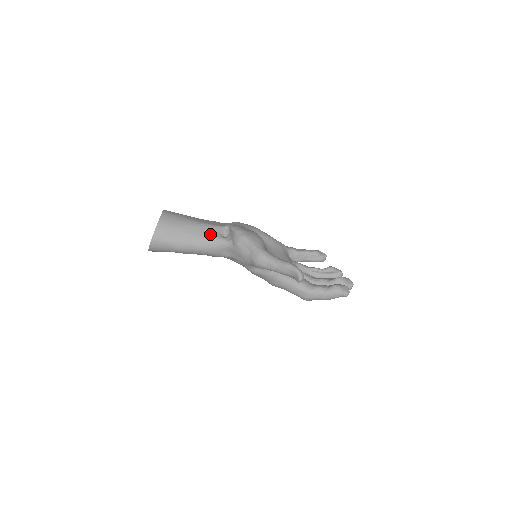
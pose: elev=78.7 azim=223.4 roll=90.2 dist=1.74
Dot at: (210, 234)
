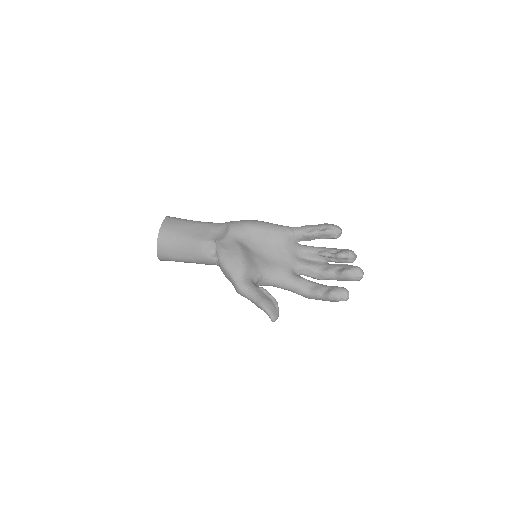
Dot at: (202, 253)
